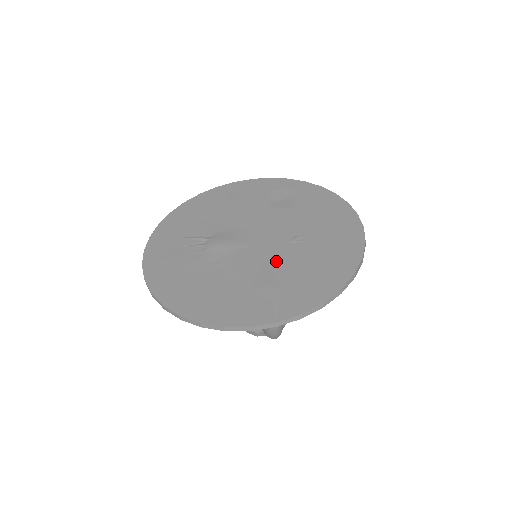
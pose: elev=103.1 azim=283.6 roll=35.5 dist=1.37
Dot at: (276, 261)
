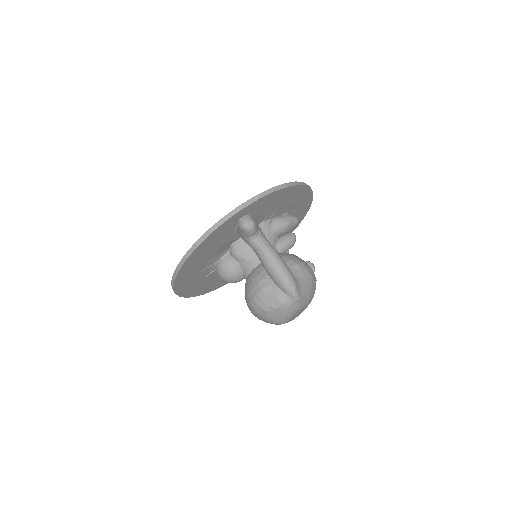
Dot at: occluded
